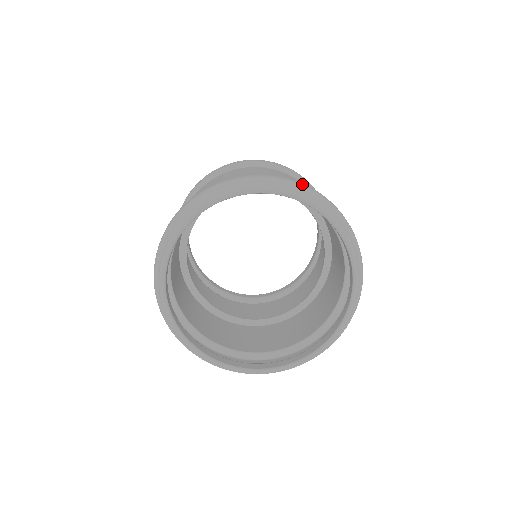
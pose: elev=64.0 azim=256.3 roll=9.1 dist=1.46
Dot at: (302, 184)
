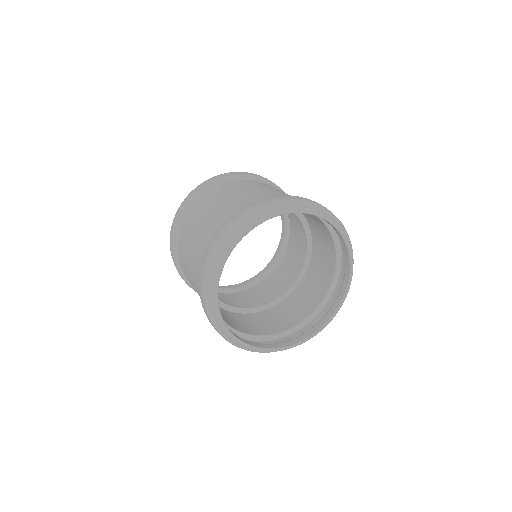
Dot at: occluded
